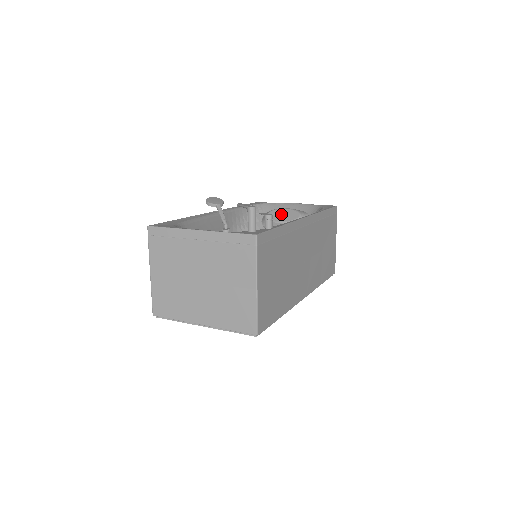
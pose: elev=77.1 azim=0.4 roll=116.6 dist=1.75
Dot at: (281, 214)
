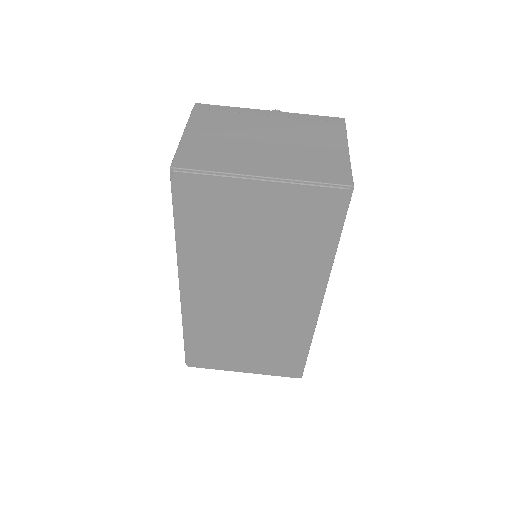
Dot at: occluded
